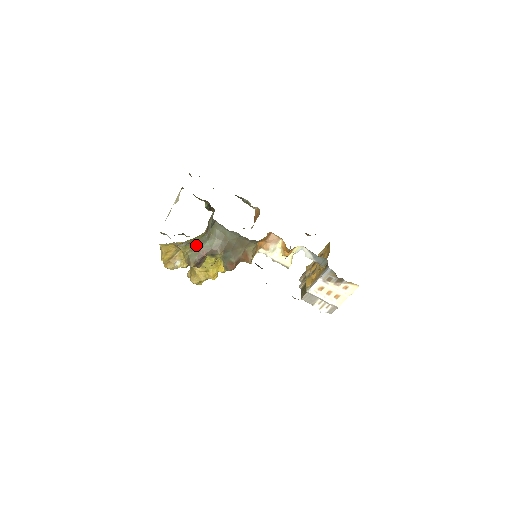
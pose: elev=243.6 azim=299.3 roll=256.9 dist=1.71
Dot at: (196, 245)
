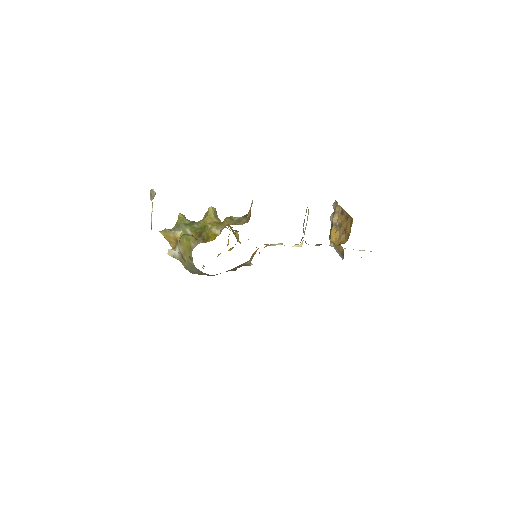
Dot at: (188, 266)
